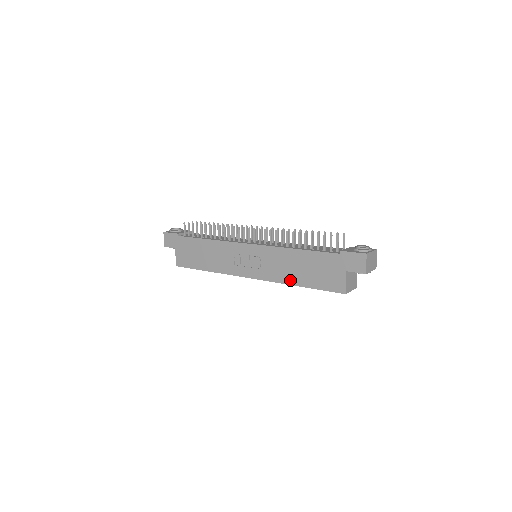
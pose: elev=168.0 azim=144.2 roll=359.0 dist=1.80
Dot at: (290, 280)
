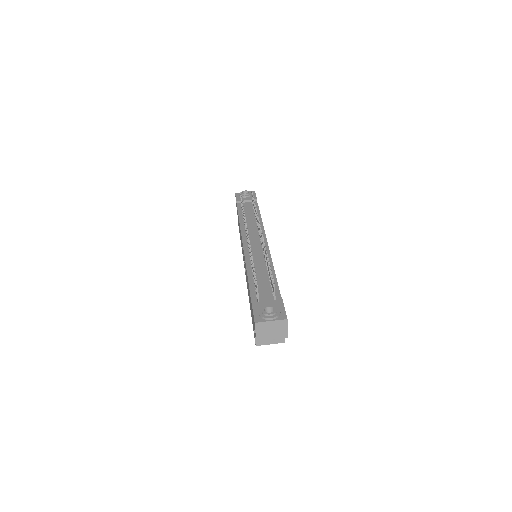
Dot at: occluded
